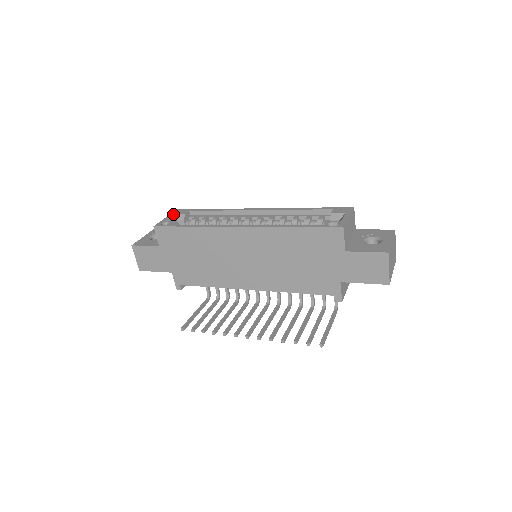
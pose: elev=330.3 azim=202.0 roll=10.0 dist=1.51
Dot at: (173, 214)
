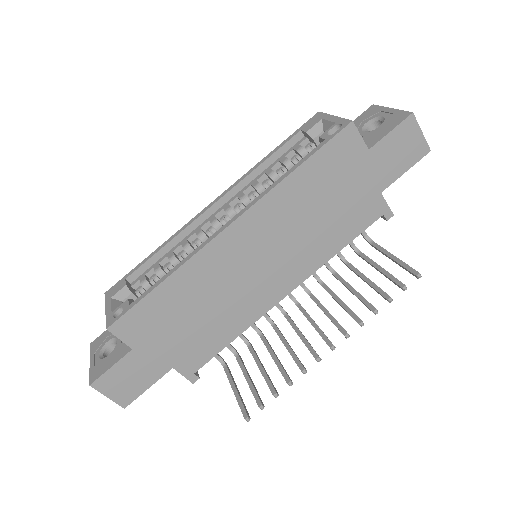
Dot at: (109, 299)
